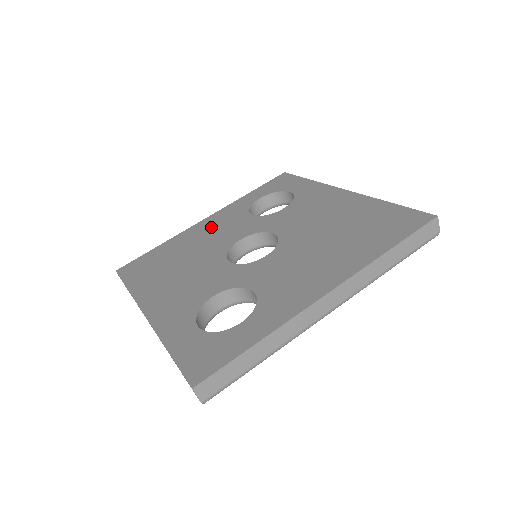
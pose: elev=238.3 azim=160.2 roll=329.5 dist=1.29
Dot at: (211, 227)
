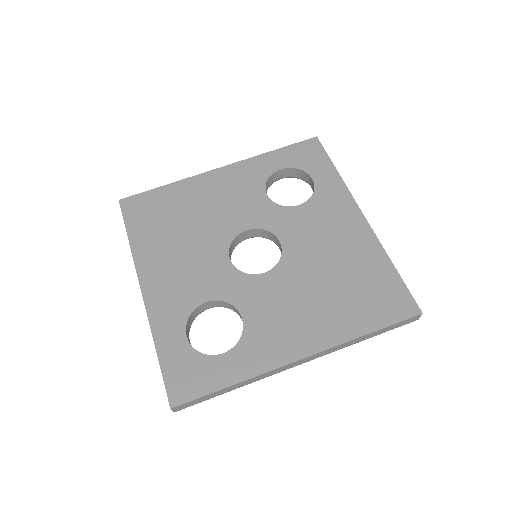
Dot at: (223, 188)
